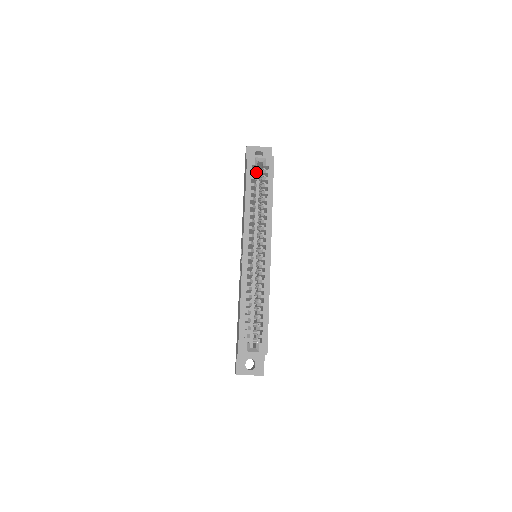
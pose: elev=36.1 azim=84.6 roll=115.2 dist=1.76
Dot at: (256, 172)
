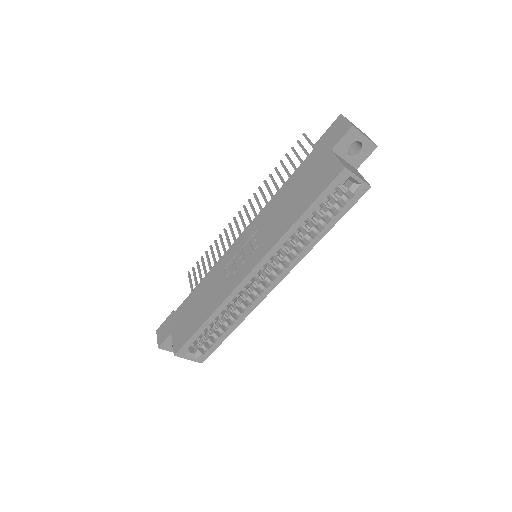
Dot at: occluded
